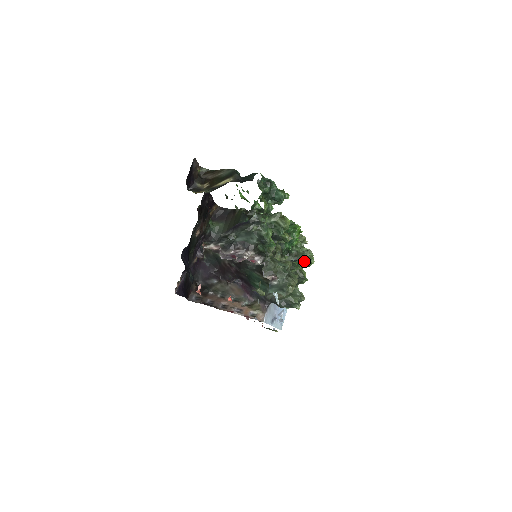
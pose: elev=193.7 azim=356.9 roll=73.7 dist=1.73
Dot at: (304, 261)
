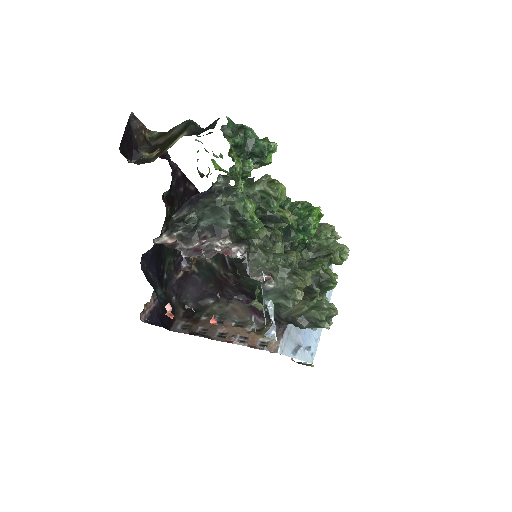
Dot at: (330, 256)
